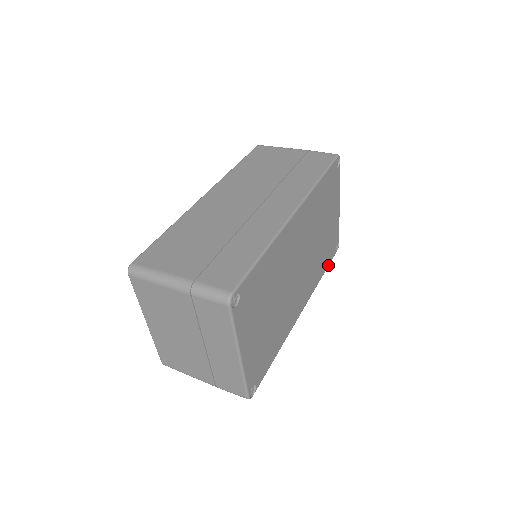
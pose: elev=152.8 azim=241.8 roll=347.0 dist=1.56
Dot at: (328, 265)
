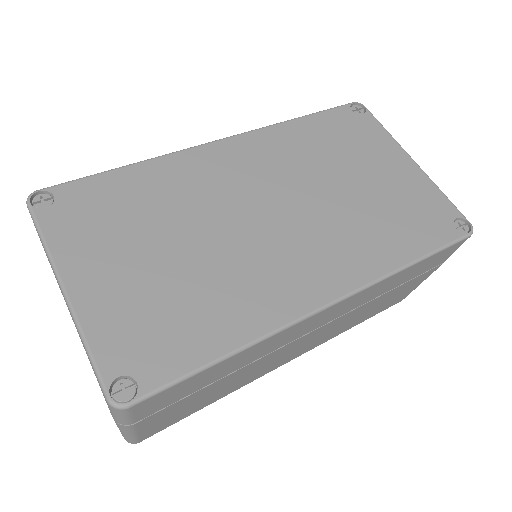
Dot at: (434, 249)
